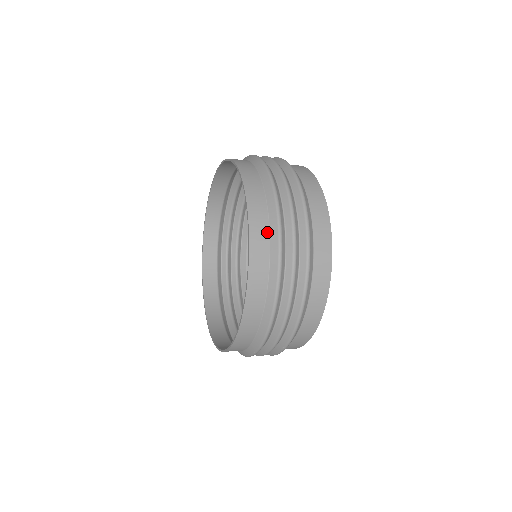
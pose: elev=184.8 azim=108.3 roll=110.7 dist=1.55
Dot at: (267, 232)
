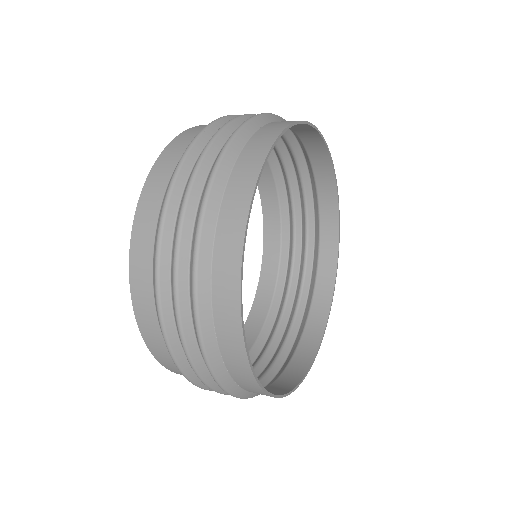
Dot at: (186, 147)
